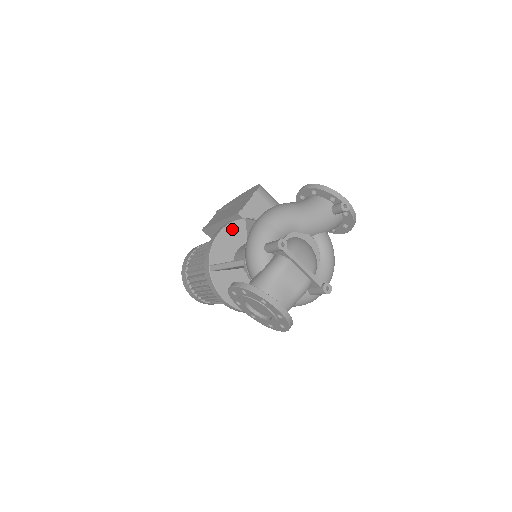
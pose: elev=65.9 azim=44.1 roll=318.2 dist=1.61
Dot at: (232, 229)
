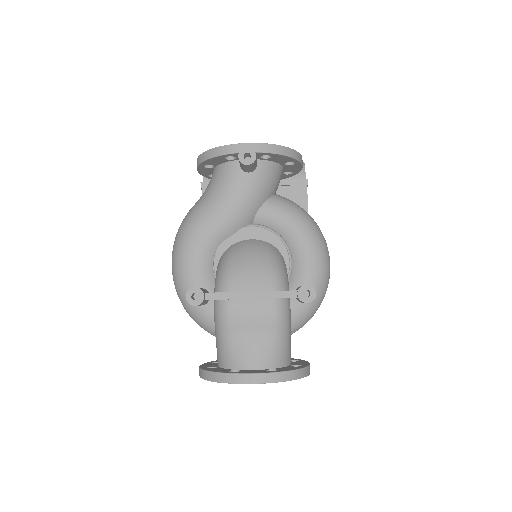
Dot at: occluded
